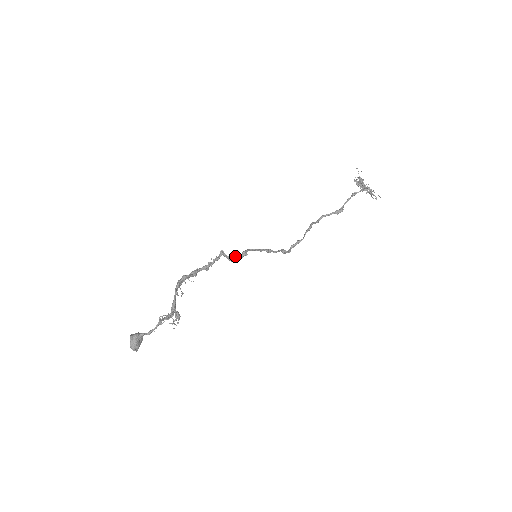
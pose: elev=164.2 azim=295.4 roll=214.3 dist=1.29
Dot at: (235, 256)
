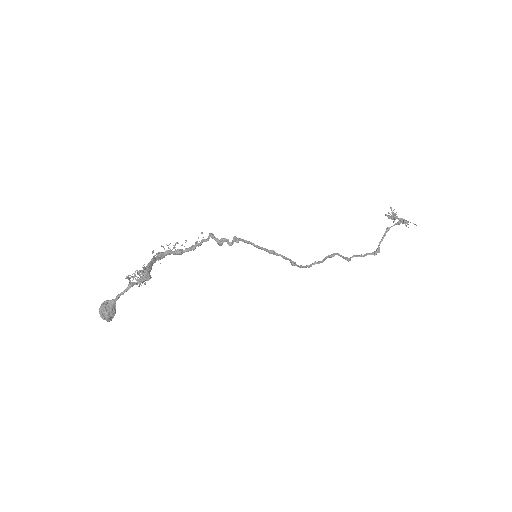
Dot at: (224, 238)
